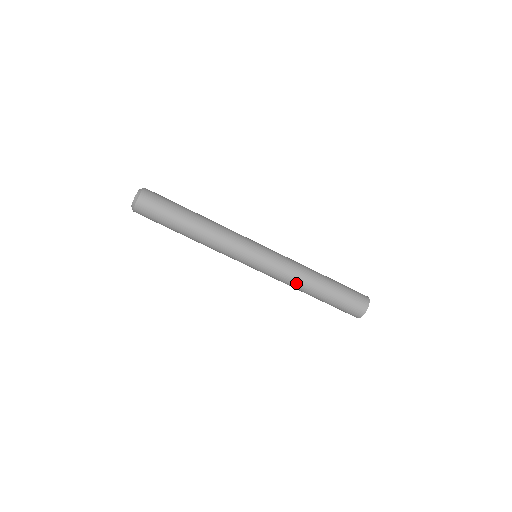
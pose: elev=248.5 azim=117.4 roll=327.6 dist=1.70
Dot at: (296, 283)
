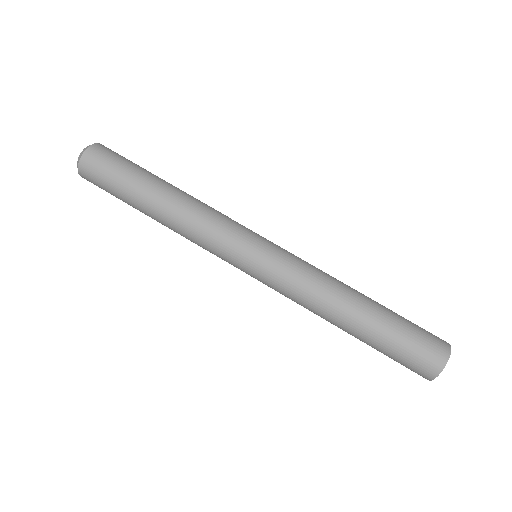
Dot at: (324, 291)
